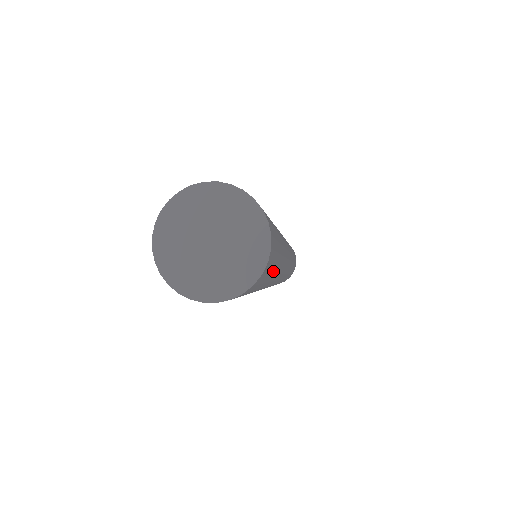
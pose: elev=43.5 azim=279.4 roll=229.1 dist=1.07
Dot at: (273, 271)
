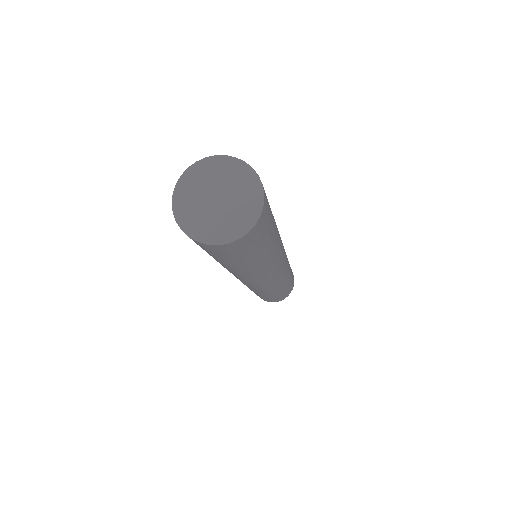
Dot at: (267, 242)
